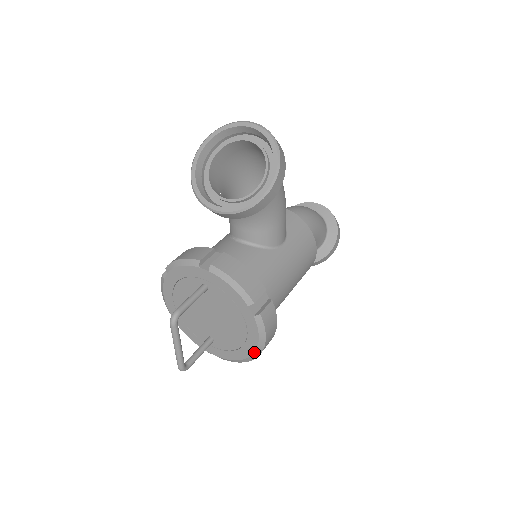
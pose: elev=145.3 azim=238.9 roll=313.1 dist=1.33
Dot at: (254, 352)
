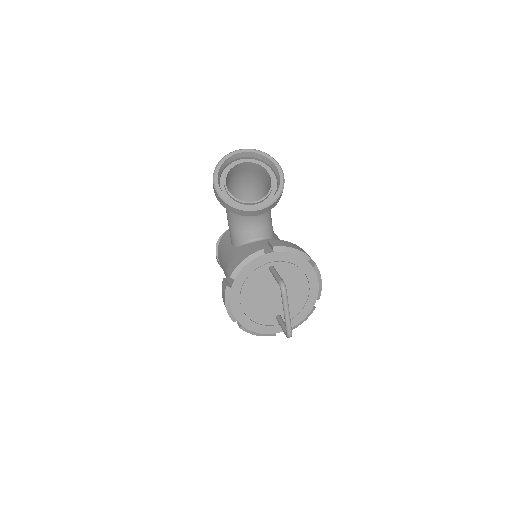
Dot at: occluded
